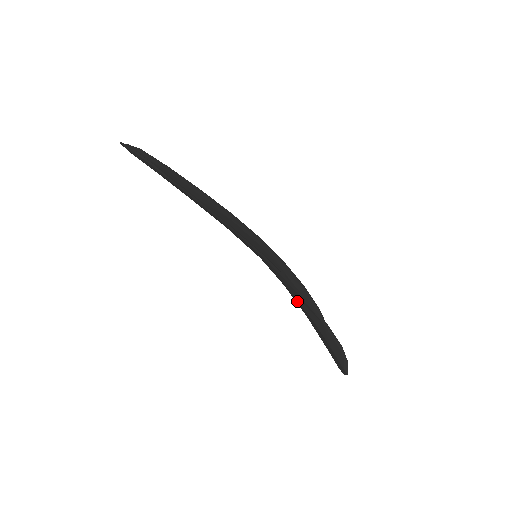
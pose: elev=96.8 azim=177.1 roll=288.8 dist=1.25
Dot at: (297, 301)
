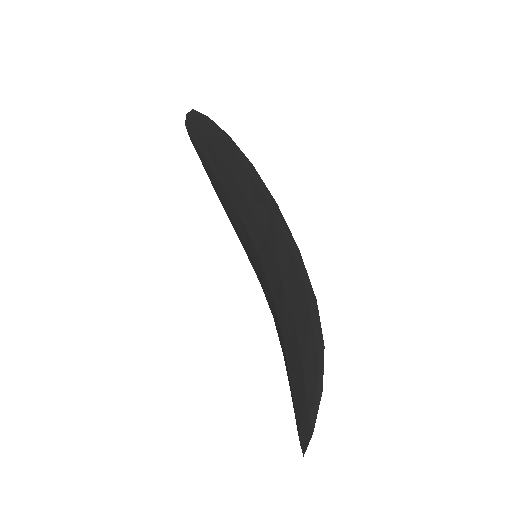
Dot at: (284, 300)
